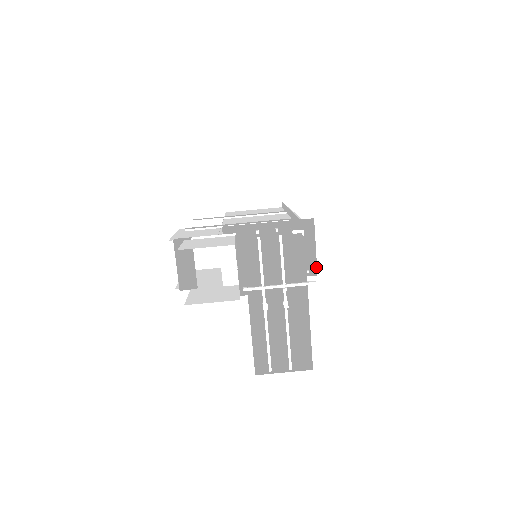
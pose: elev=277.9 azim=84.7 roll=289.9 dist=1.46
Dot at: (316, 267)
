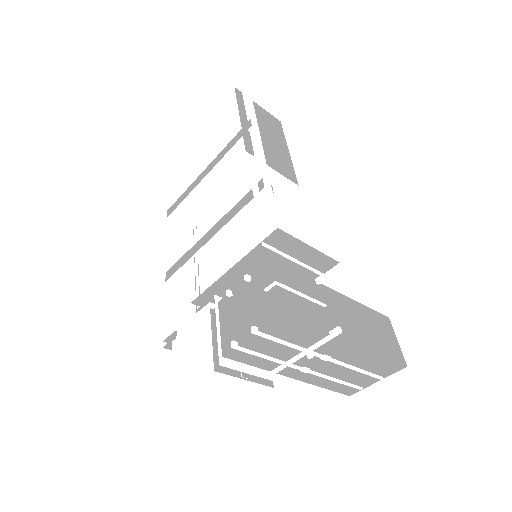
Dot at: (330, 258)
